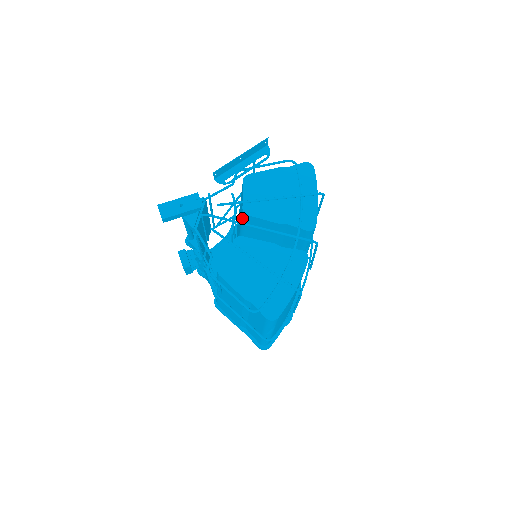
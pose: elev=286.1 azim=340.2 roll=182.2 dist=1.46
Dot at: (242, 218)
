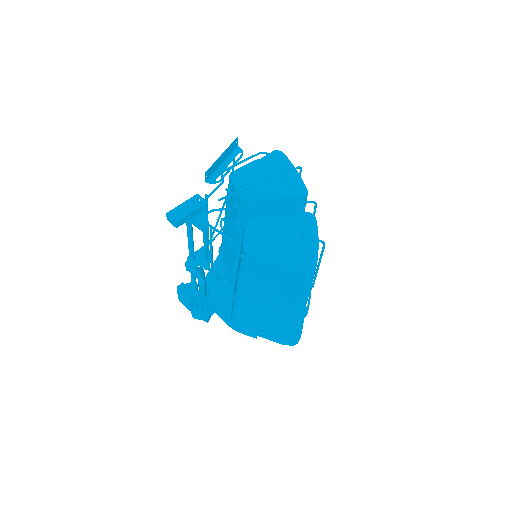
Dot at: (241, 210)
